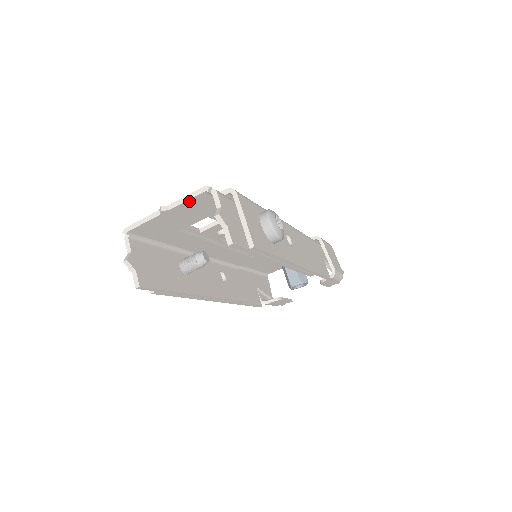
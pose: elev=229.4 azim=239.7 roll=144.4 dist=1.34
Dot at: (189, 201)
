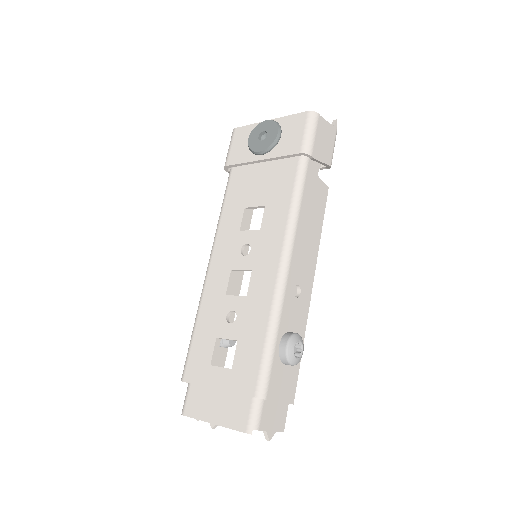
Dot at: (234, 426)
